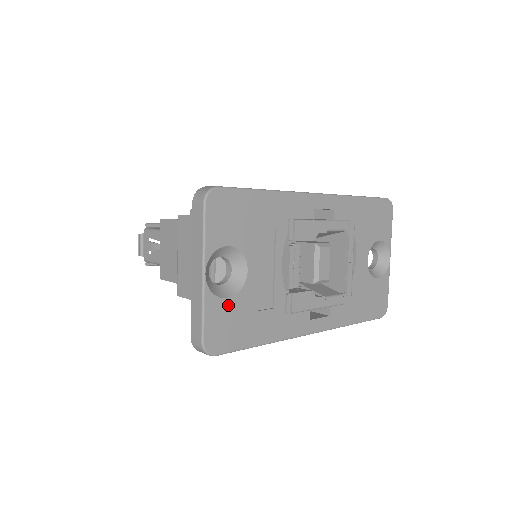
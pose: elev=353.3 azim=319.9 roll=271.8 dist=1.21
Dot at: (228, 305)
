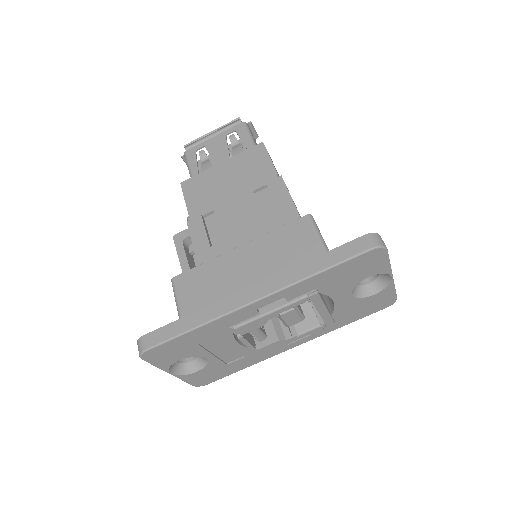
Dot at: (201, 372)
